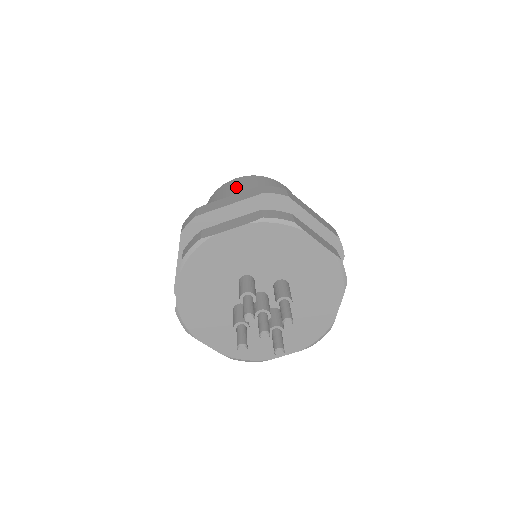
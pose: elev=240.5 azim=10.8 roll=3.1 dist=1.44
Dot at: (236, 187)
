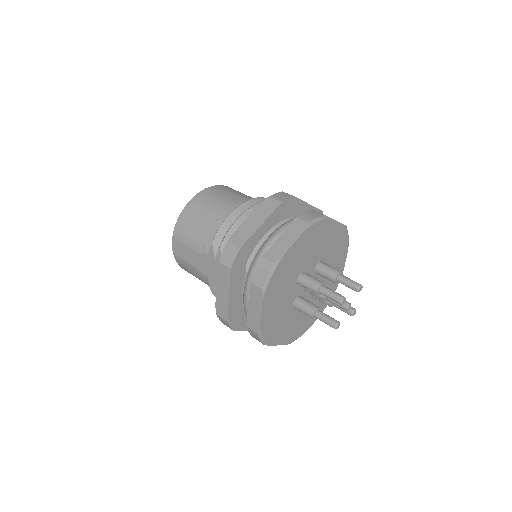
Dot at: (208, 206)
